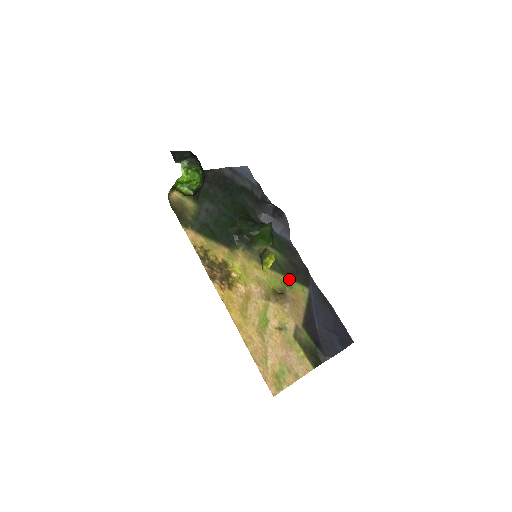
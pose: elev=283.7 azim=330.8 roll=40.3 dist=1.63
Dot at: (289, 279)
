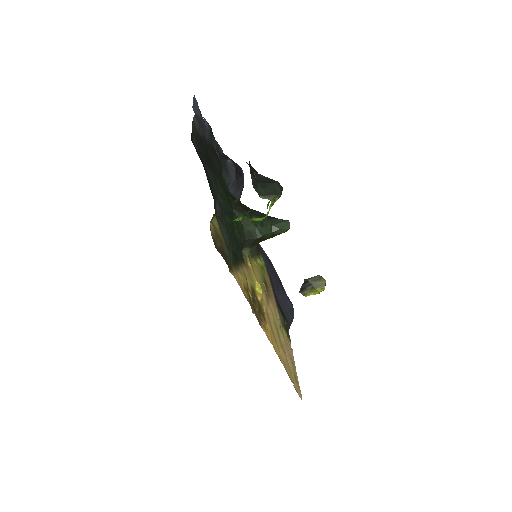
Dot at: (259, 258)
